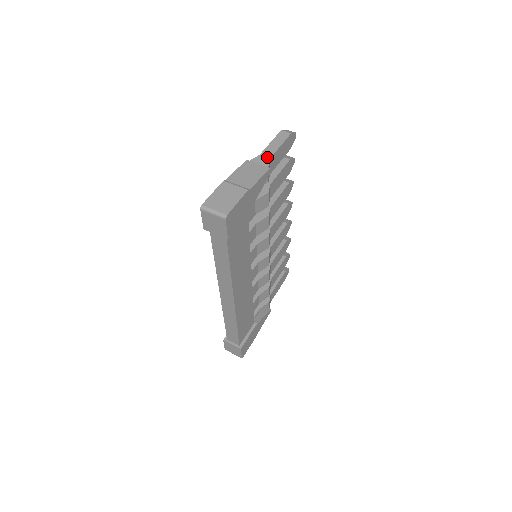
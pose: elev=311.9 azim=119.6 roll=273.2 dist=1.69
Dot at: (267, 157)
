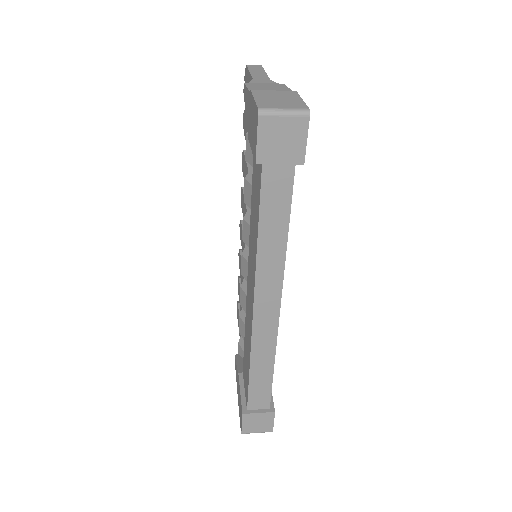
Dot at: (265, 79)
